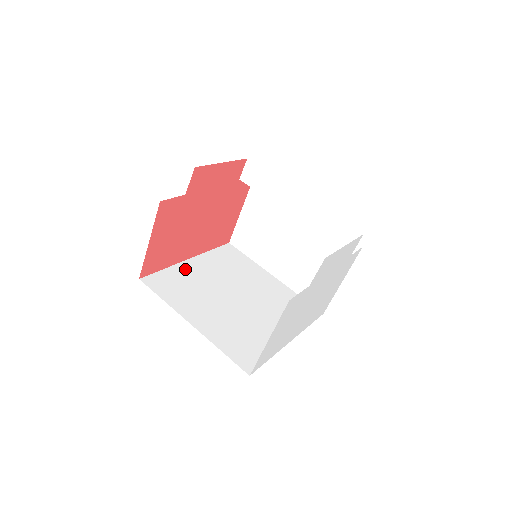
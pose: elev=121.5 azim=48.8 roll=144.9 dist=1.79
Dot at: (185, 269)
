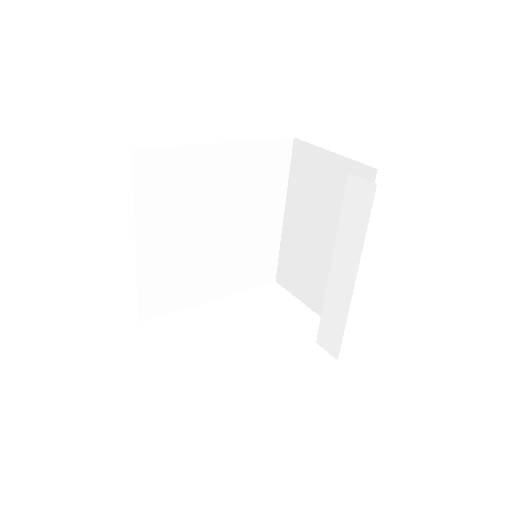
Dot at: (201, 159)
